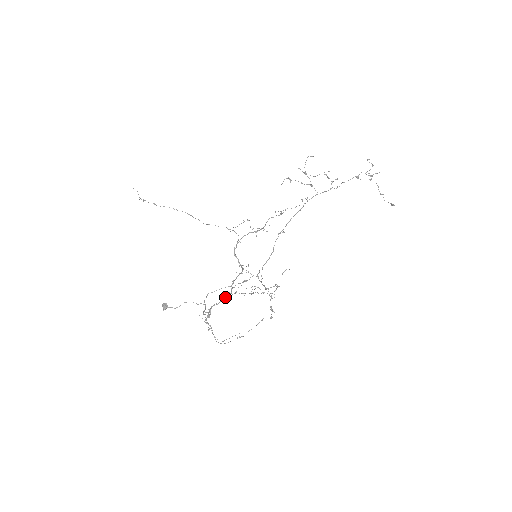
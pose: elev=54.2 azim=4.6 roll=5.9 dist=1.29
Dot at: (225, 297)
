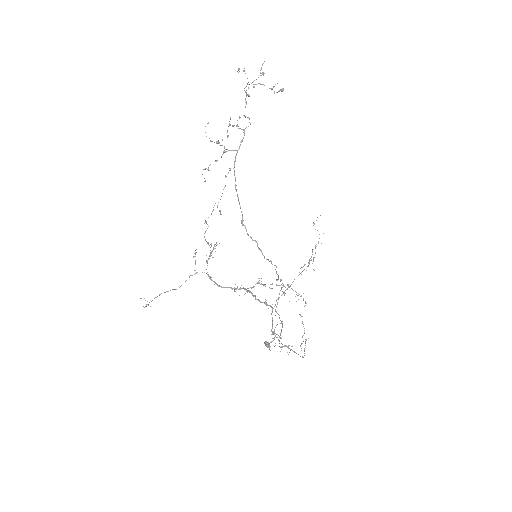
Dot at: (271, 314)
